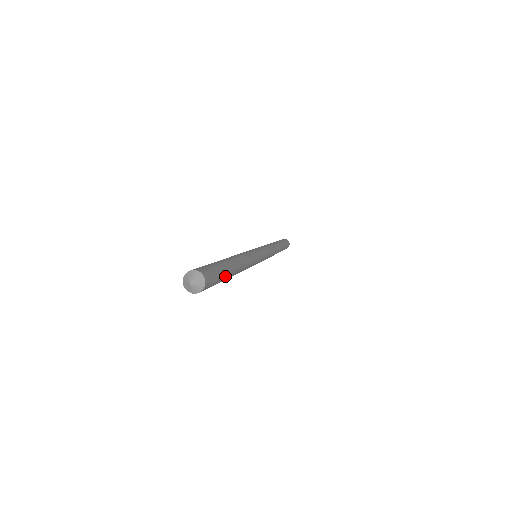
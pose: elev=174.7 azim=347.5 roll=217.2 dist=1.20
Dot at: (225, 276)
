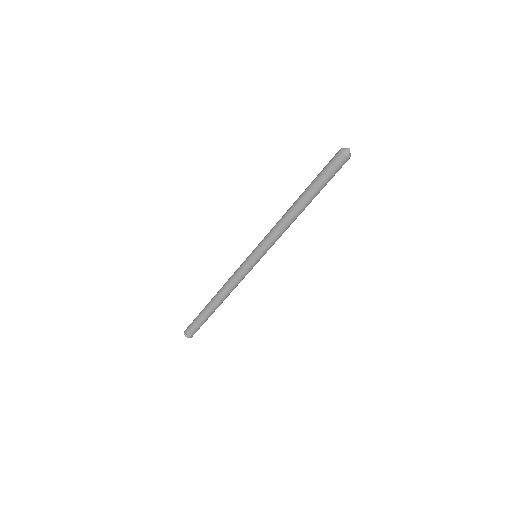
Dot at: (324, 186)
